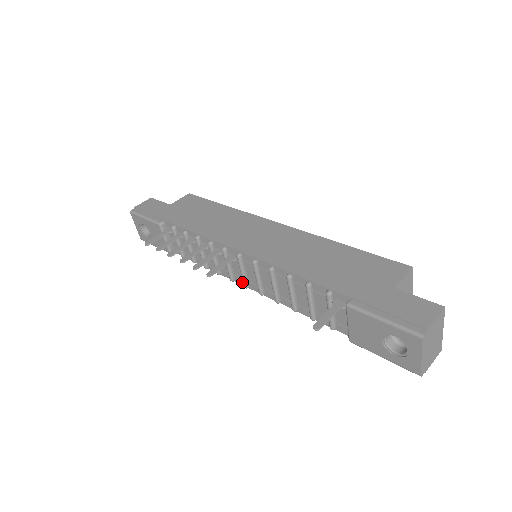
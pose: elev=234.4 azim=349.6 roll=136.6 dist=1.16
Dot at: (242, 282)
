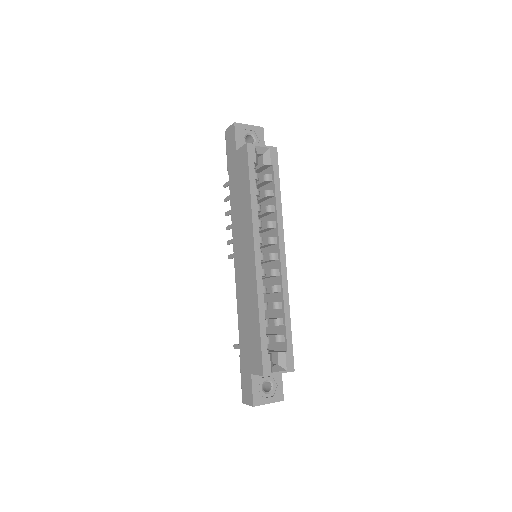
Dot at: occluded
